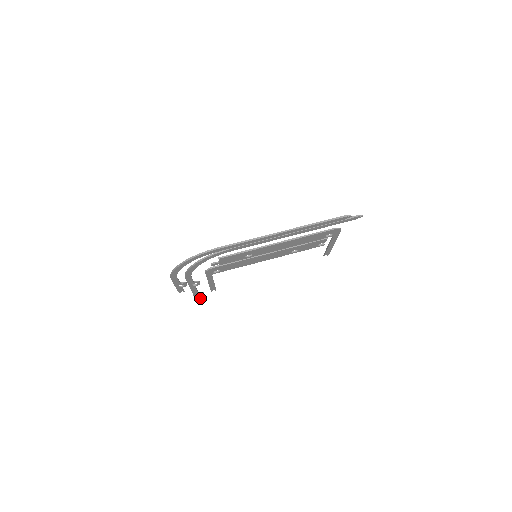
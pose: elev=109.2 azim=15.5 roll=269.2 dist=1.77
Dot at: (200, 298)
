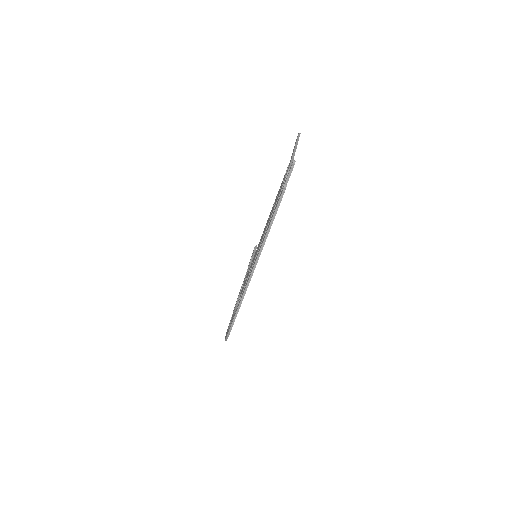
Dot at: occluded
